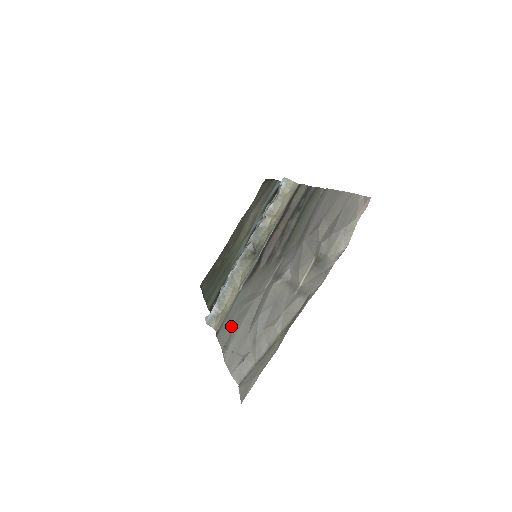
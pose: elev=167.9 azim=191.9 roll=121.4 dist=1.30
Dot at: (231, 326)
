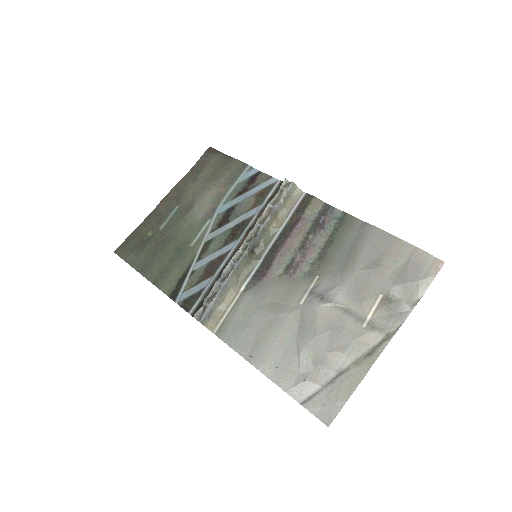
Dot at: (251, 334)
